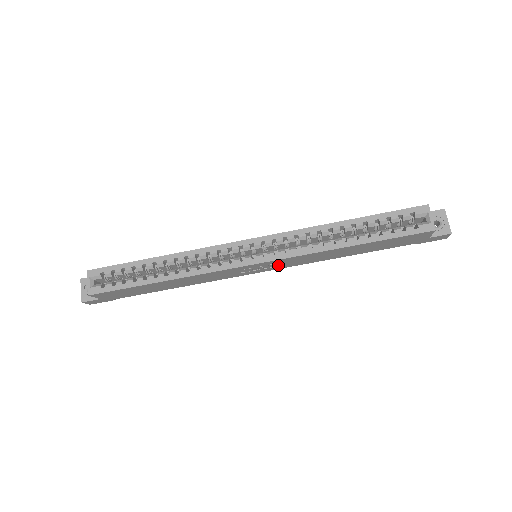
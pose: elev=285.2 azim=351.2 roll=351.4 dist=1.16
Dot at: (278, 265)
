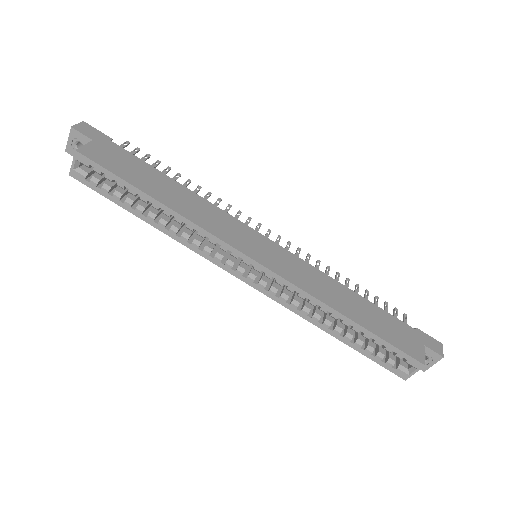
Dot at: occluded
